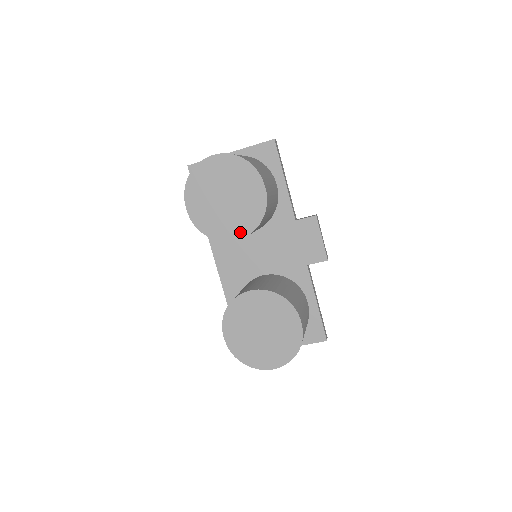
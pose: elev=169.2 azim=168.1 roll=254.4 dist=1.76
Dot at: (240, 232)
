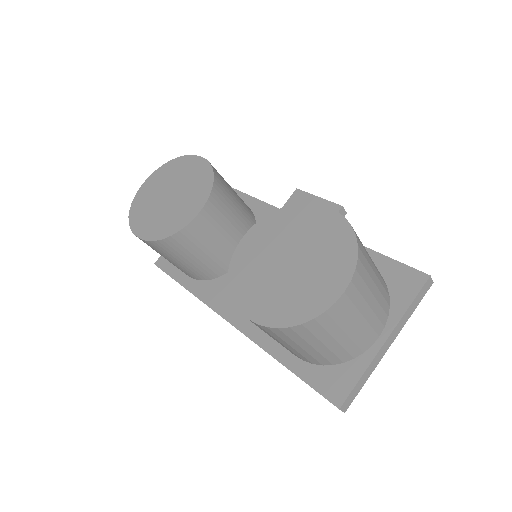
Dot at: (198, 204)
